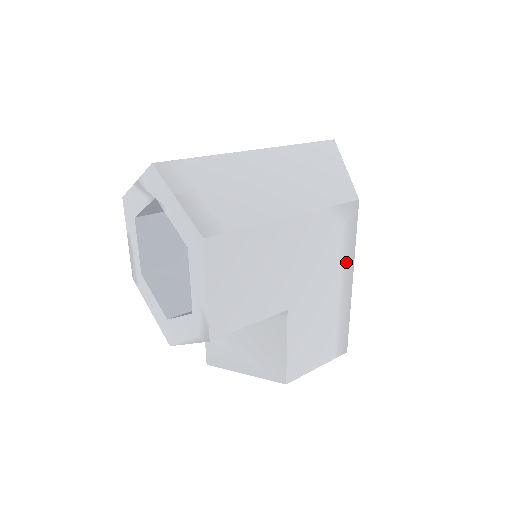
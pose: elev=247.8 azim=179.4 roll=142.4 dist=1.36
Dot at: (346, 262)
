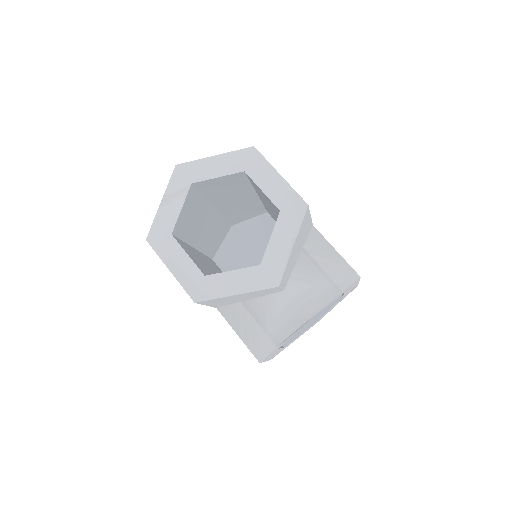
Dot at: occluded
